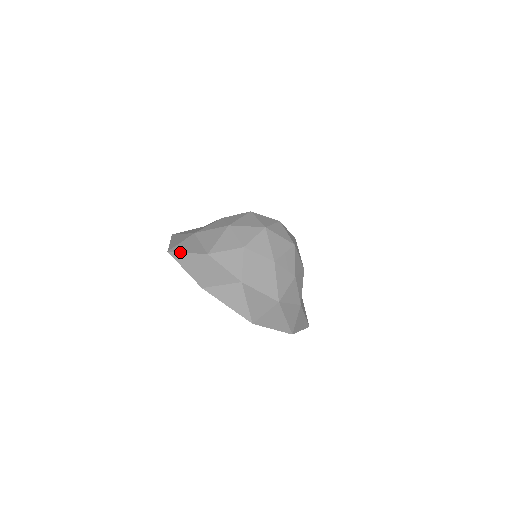
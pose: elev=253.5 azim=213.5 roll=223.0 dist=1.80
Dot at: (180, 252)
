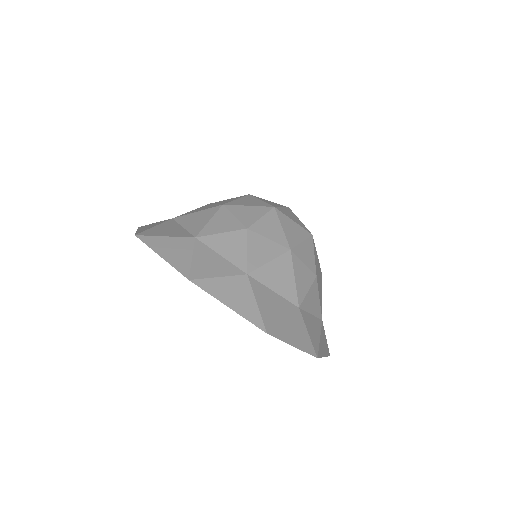
Dot at: (154, 235)
